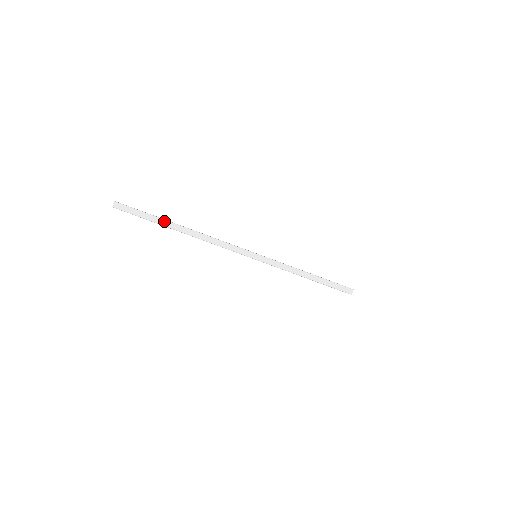
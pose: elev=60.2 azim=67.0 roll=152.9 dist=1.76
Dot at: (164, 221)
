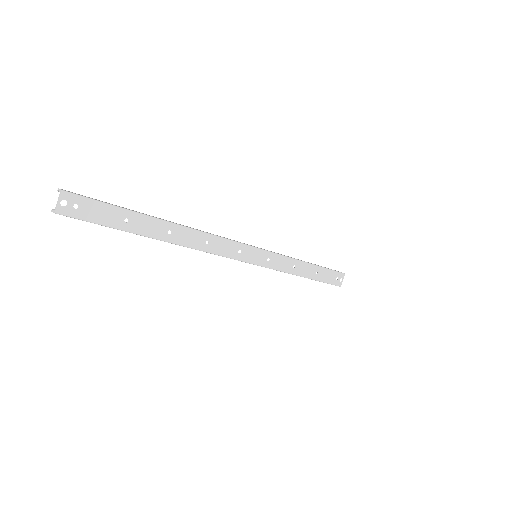
Dot at: (138, 234)
